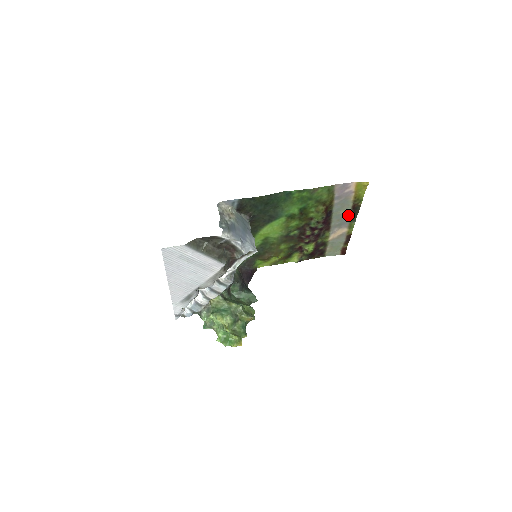
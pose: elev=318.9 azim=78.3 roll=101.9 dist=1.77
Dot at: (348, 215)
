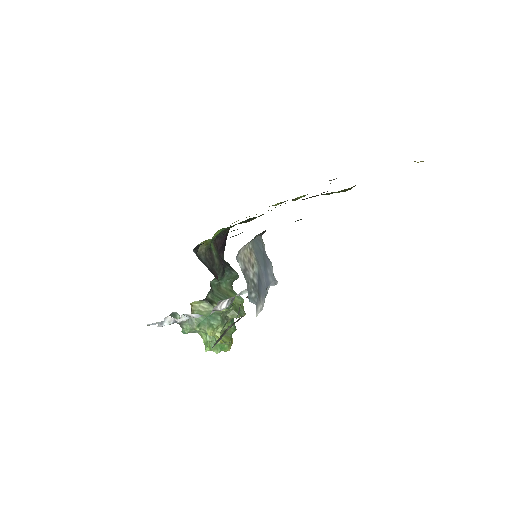
Dot at: occluded
